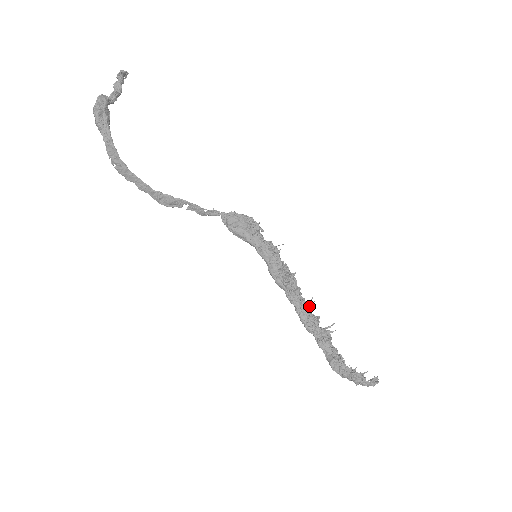
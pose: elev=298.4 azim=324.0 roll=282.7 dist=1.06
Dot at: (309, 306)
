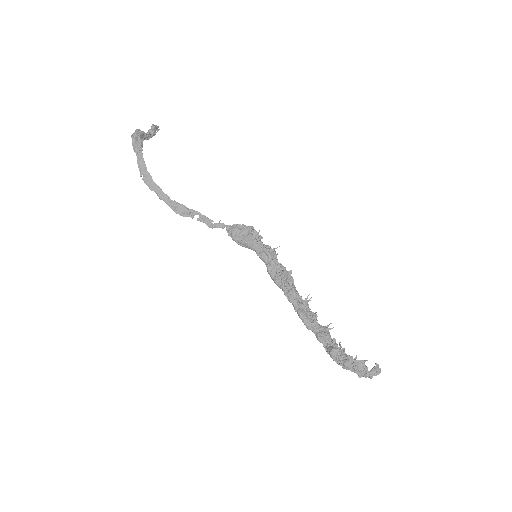
Dot at: (306, 304)
